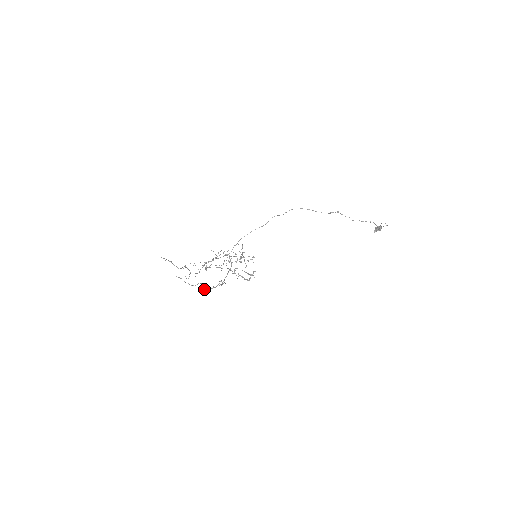
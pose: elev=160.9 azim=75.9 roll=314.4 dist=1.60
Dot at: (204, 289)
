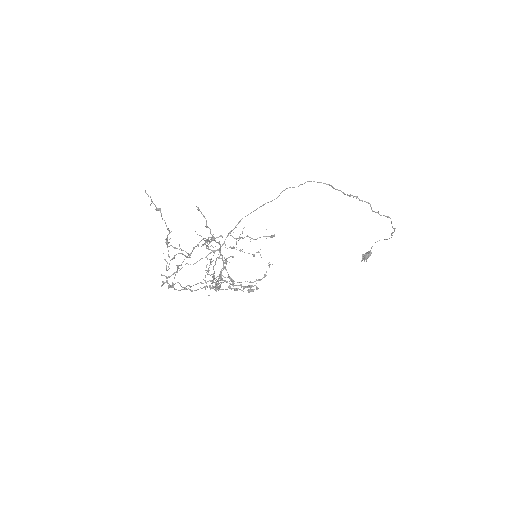
Dot at: occluded
